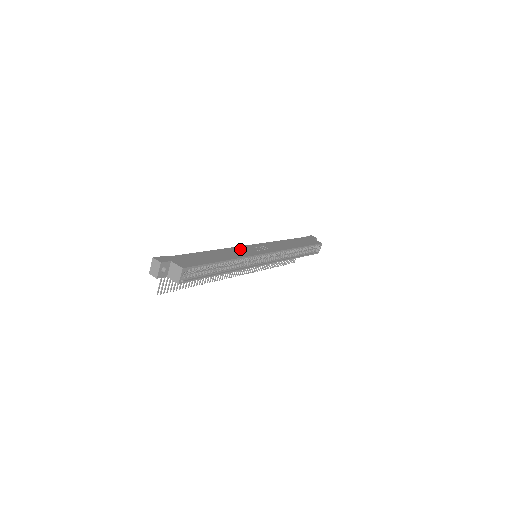
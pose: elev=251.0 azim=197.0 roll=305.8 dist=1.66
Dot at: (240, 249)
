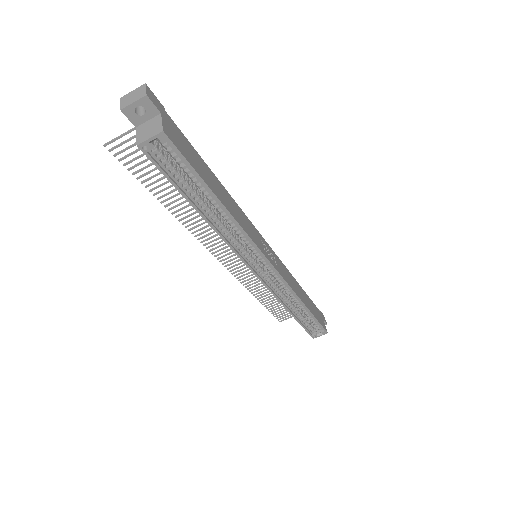
Dot at: (250, 224)
